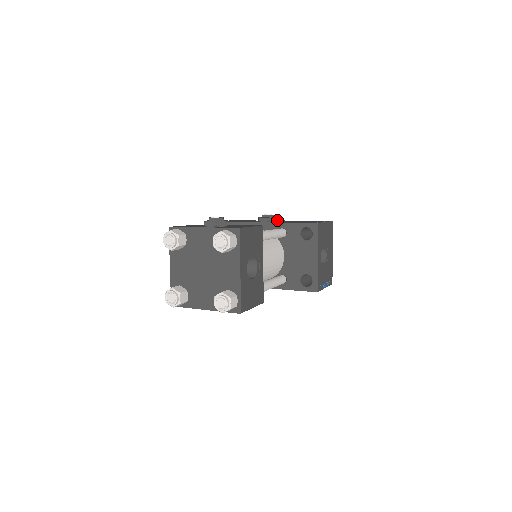
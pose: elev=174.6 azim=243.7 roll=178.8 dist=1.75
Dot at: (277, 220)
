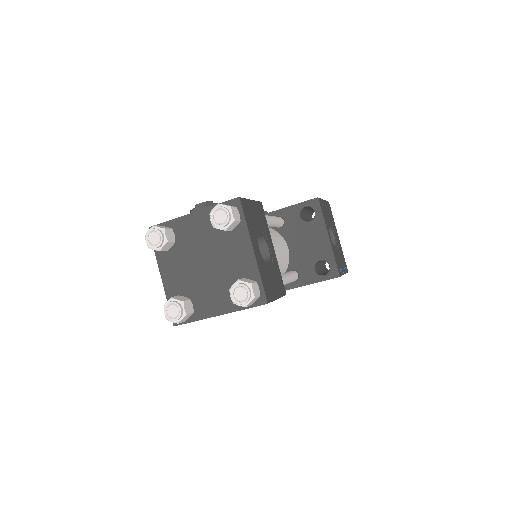
Dot at: occluded
